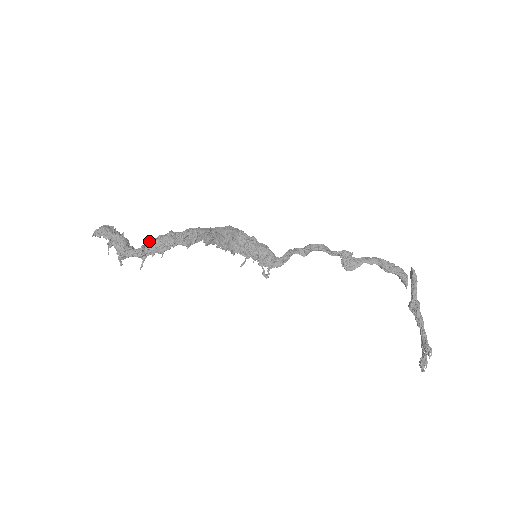
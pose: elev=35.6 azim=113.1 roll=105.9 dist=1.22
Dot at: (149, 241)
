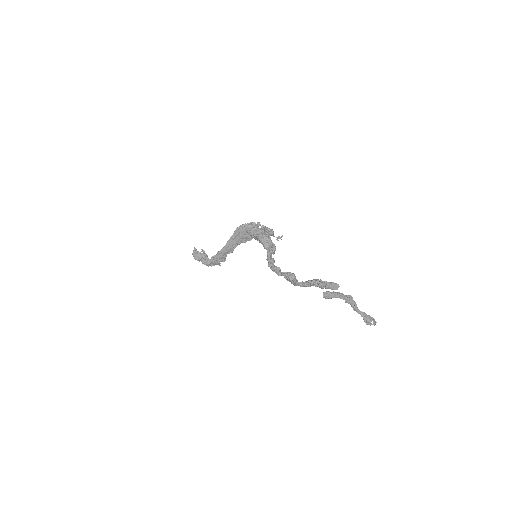
Dot at: (210, 262)
